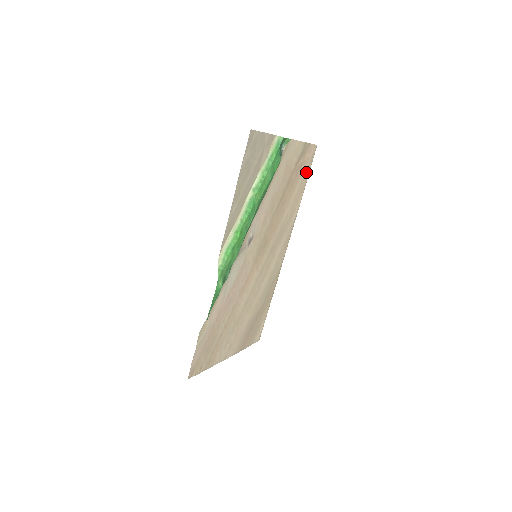
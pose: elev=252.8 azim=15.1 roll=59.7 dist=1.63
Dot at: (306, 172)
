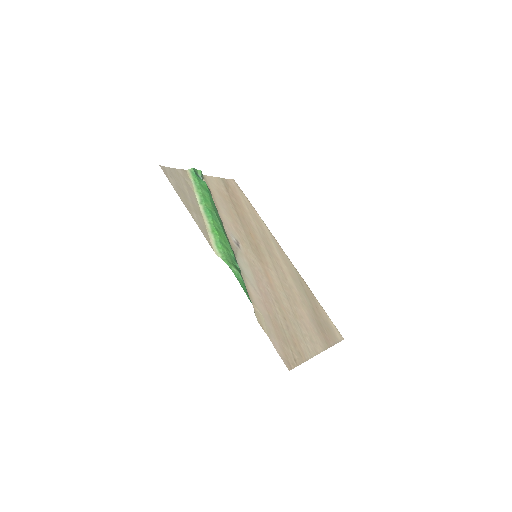
Dot at: (243, 197)
